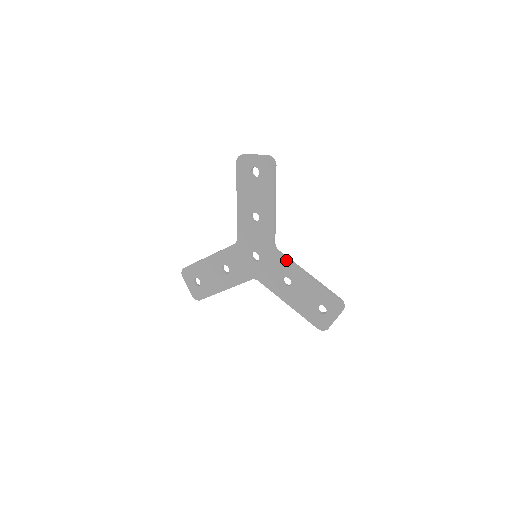
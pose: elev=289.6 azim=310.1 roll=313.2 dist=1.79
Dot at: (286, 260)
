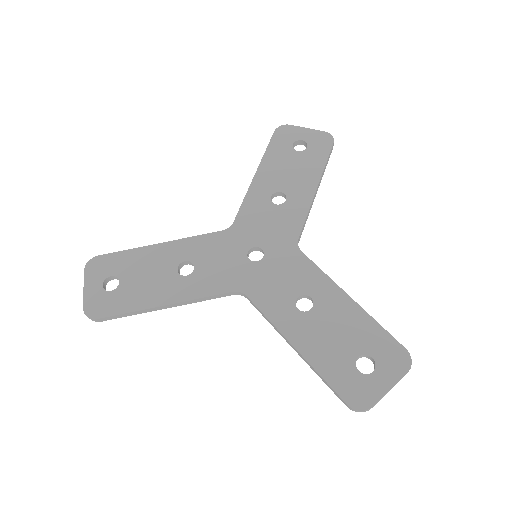
Dot at: (315, 266)
